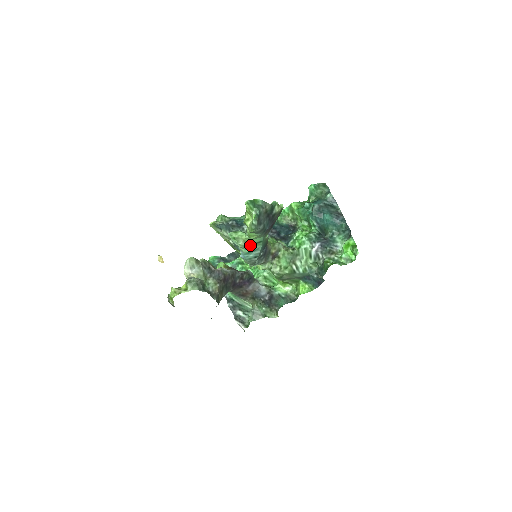
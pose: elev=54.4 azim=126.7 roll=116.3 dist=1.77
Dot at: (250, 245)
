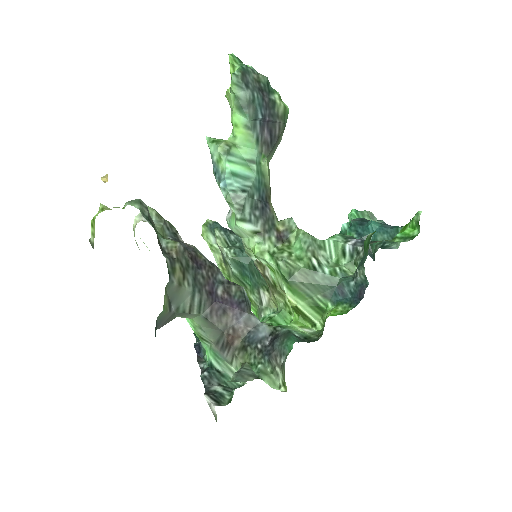
Dot at: (235, 157)
